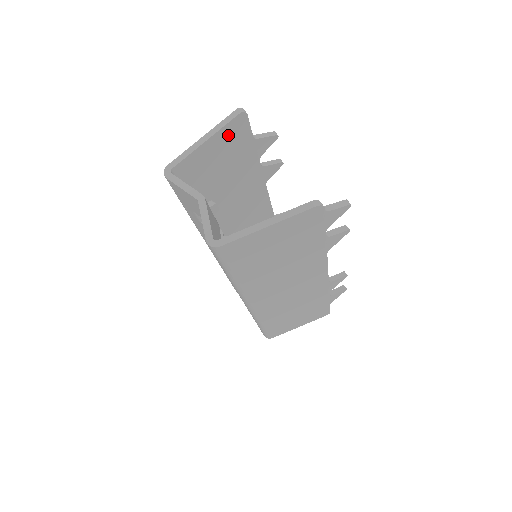
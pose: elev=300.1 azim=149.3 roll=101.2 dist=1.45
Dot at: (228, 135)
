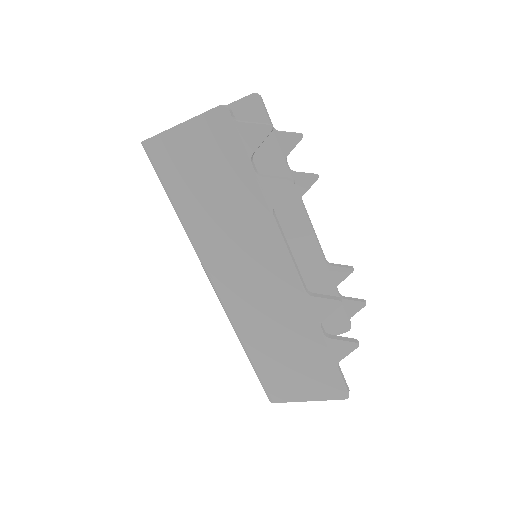
Dot at: (241, 114)
